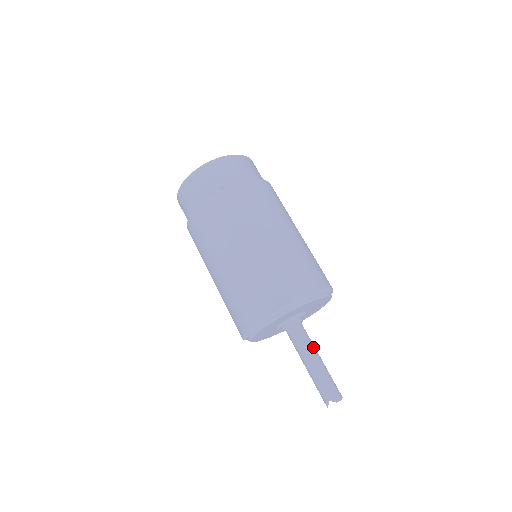
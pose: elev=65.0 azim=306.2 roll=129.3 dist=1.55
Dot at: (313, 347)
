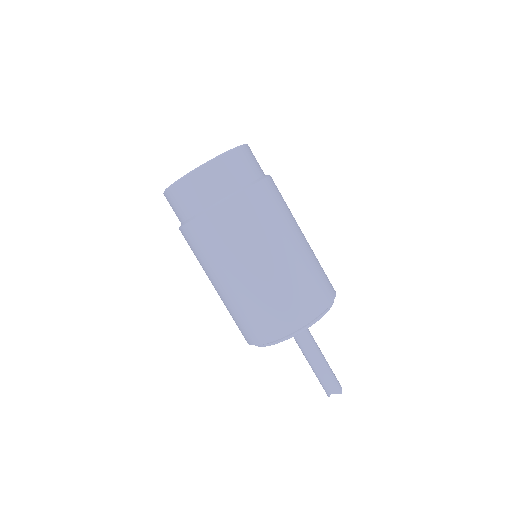
Dot at: occluded
